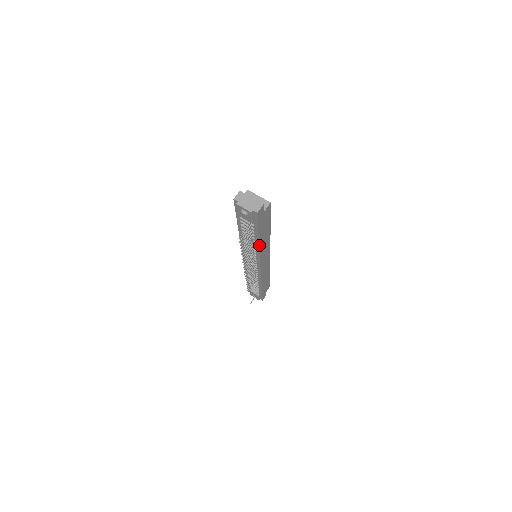
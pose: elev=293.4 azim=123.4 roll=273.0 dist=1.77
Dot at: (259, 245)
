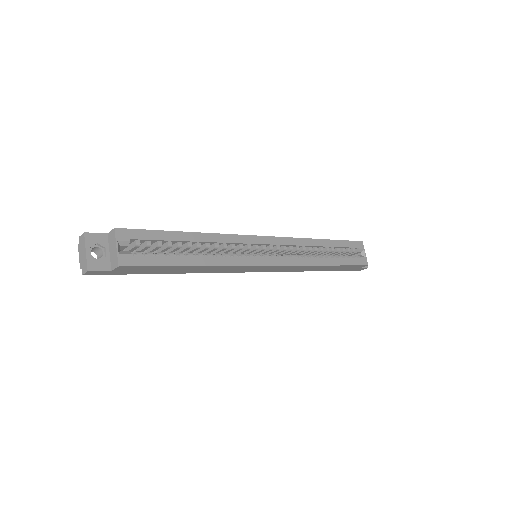
Dot at: (185, 272)
